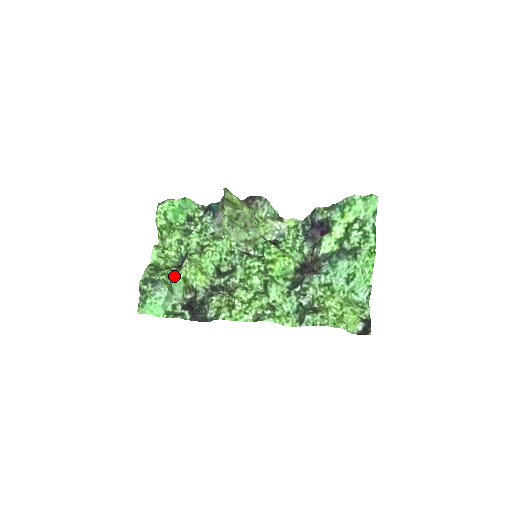
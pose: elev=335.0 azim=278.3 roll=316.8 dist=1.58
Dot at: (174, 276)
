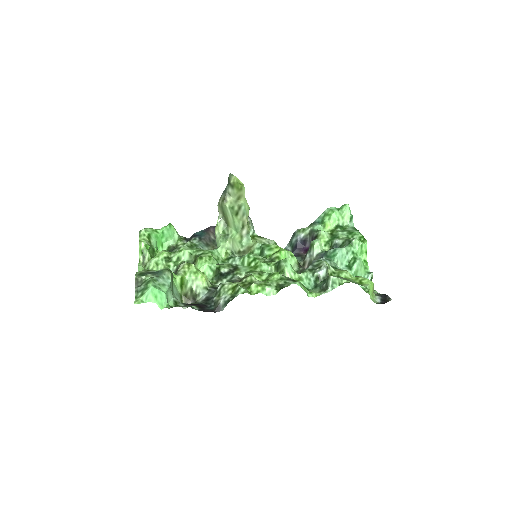
Dot at: occluded
